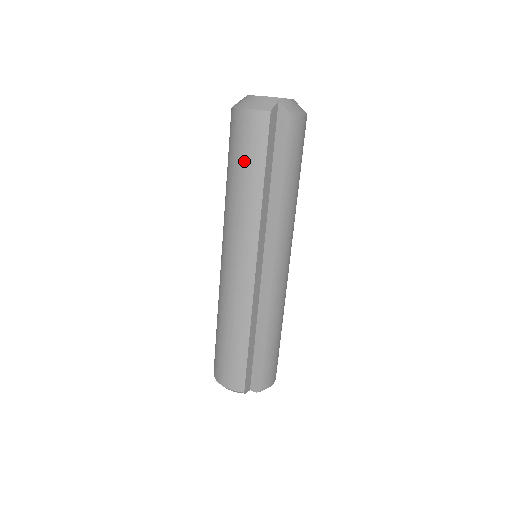
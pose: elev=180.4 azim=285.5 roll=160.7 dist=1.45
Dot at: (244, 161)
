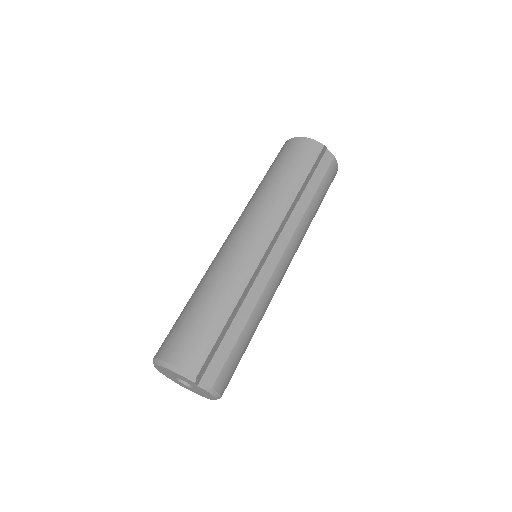
Dot at: (292, 166)
